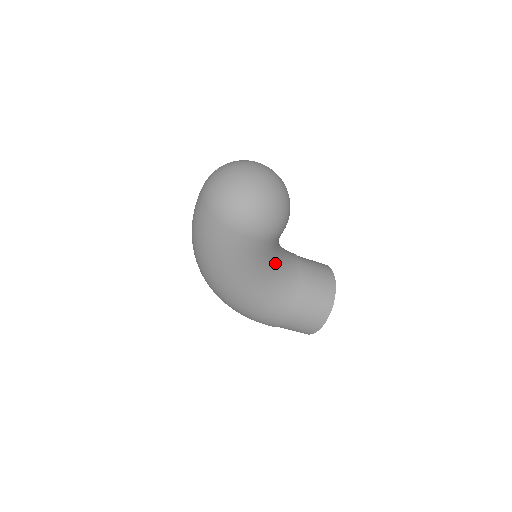
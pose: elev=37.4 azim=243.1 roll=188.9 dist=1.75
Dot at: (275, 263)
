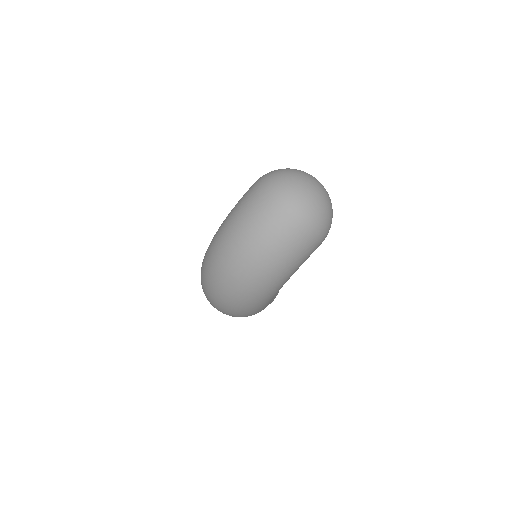
Dot at: occluded
